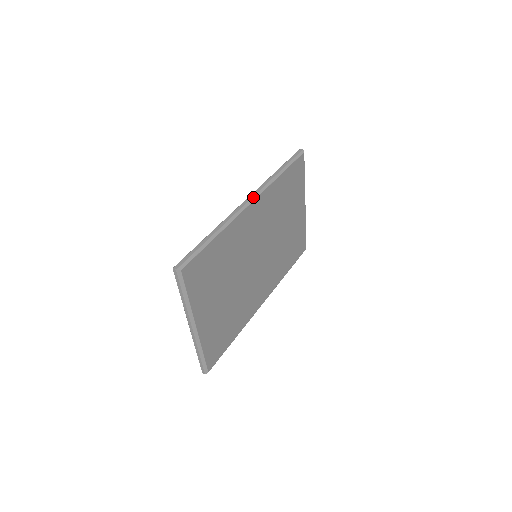
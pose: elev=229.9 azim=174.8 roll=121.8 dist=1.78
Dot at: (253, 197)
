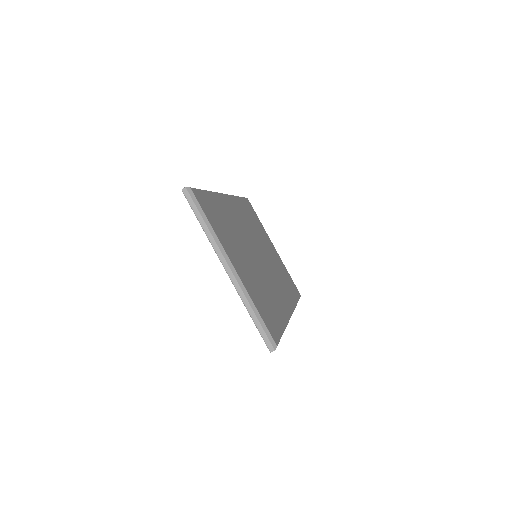
Dot at: occluded
